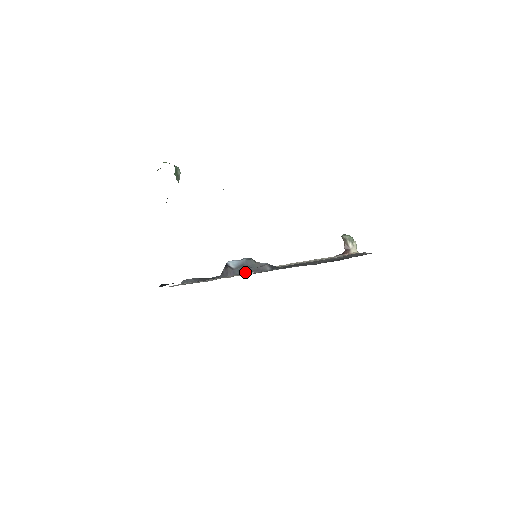
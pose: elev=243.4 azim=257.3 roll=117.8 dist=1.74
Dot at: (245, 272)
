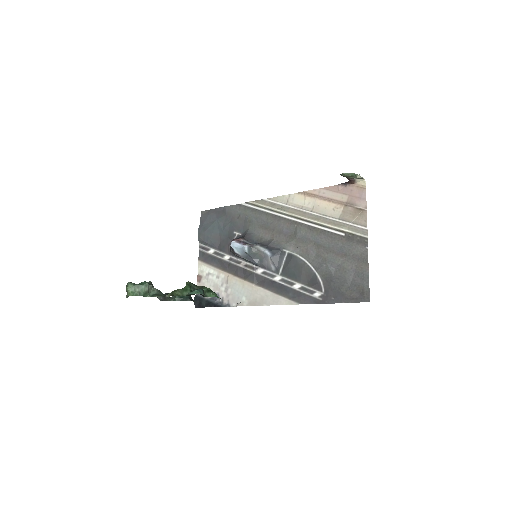
Dot at: (253, 264)
